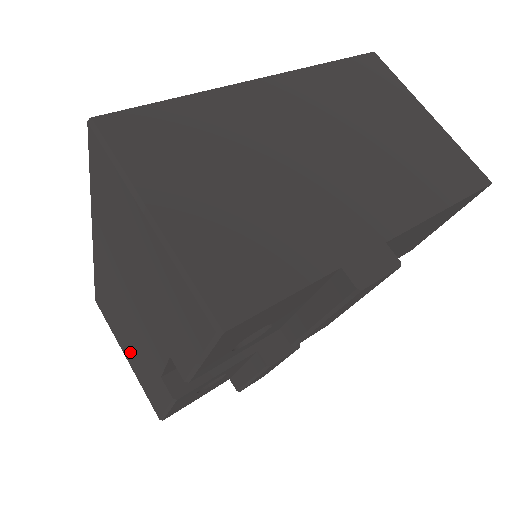
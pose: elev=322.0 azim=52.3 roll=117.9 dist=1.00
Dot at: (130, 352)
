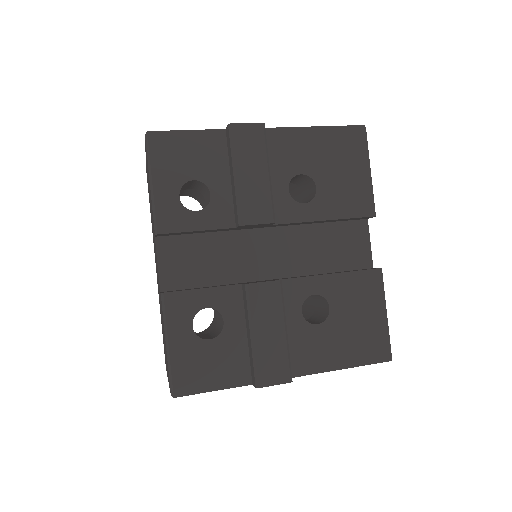
Dot at: occluded
